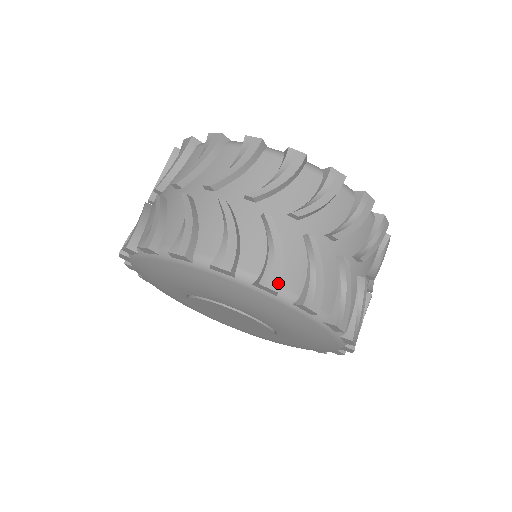
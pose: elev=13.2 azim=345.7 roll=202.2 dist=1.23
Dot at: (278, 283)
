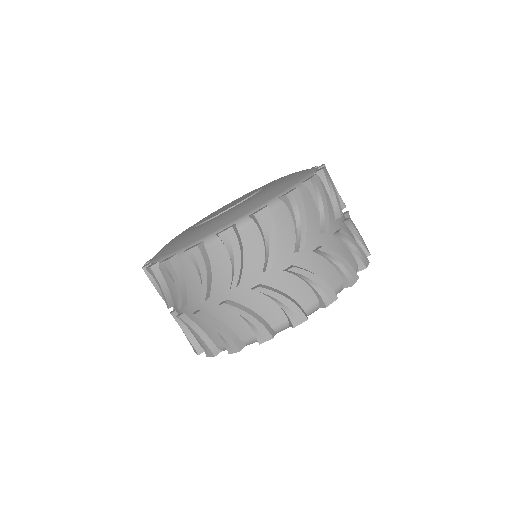
Dot at: (268, 334)
